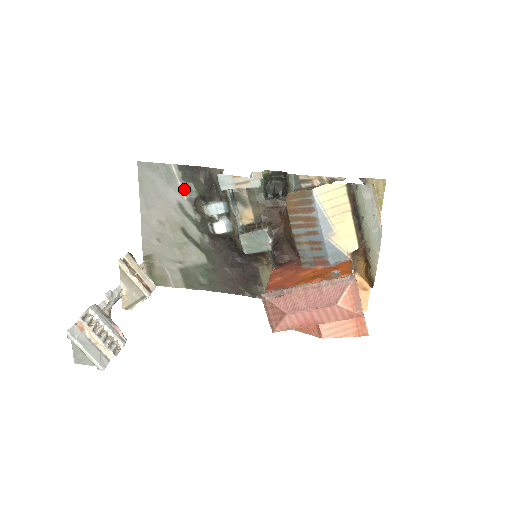
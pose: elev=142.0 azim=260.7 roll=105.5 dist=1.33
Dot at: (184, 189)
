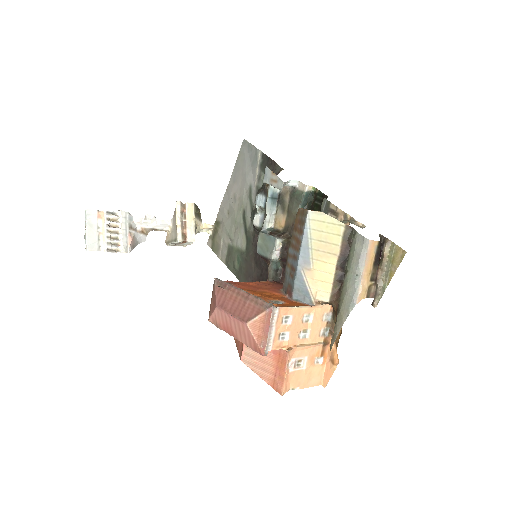
Dot at: (258, 176)
